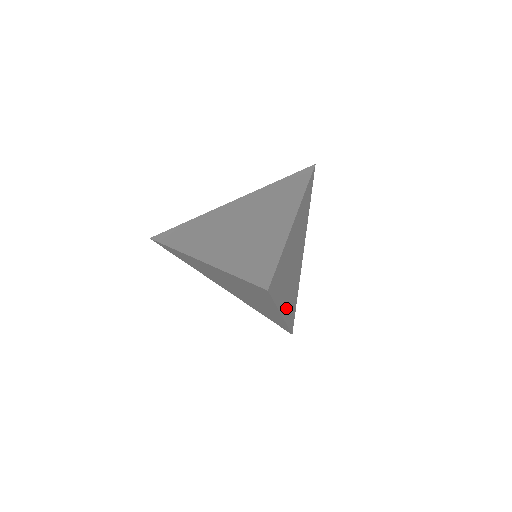
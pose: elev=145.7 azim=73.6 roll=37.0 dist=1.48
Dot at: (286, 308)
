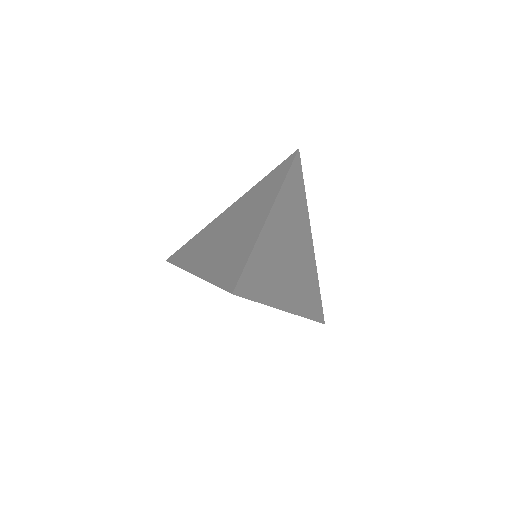
Dot at: (293, 302)
